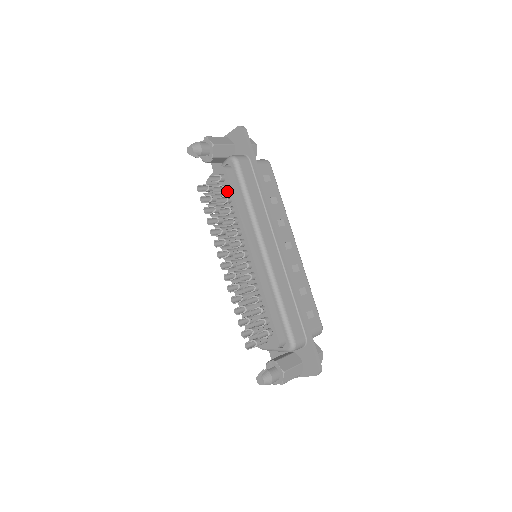
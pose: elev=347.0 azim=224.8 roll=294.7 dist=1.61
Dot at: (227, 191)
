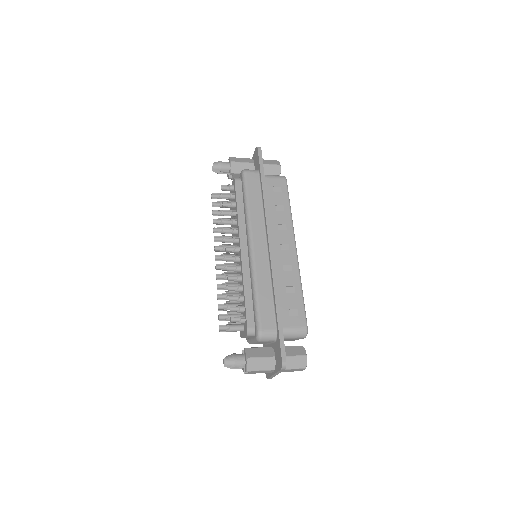
Dot at: (234, 198)
